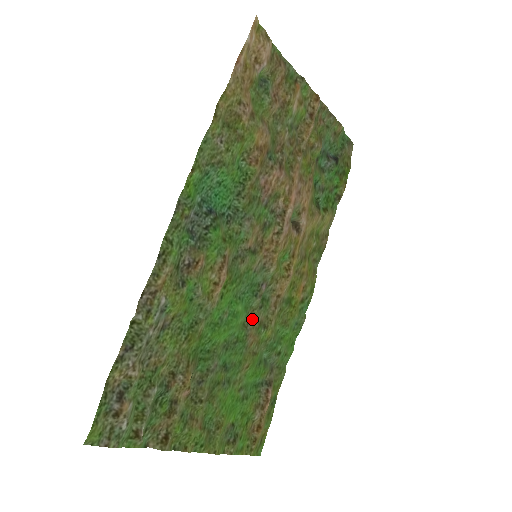
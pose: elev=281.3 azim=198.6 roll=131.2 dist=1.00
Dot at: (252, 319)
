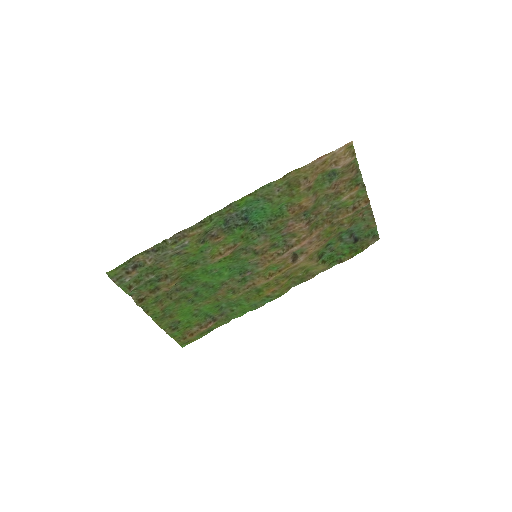
Dot at: (229, 283)
